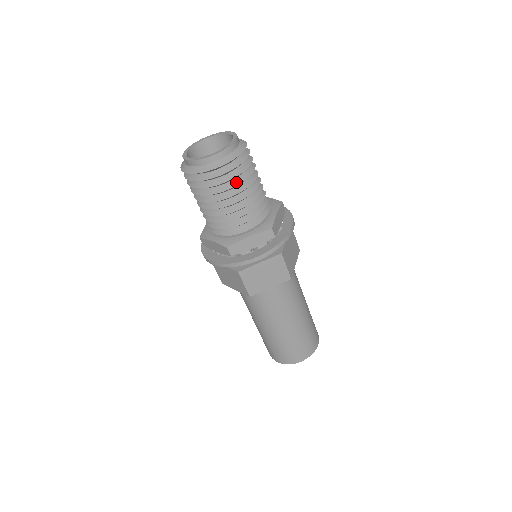
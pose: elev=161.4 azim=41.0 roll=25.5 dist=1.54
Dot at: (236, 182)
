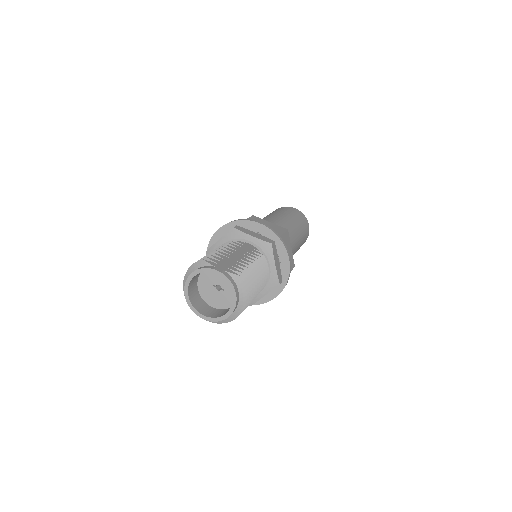
Dot at: occluded
